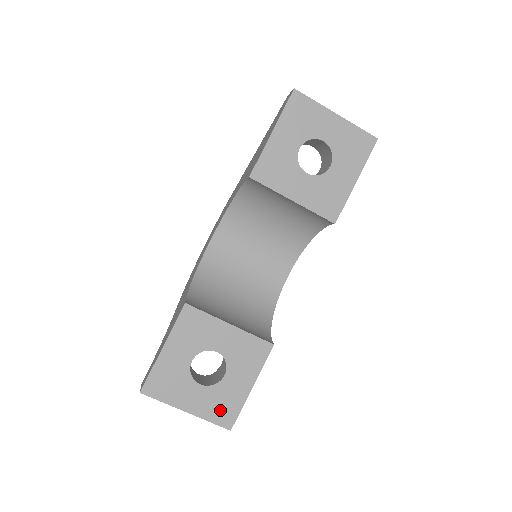
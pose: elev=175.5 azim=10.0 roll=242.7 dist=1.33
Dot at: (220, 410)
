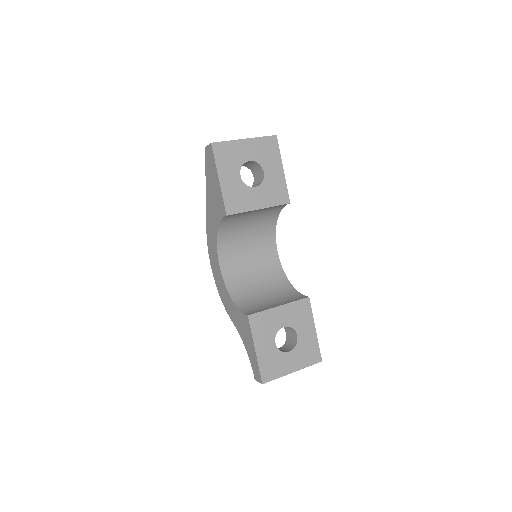
Dot at: (309, 356)
